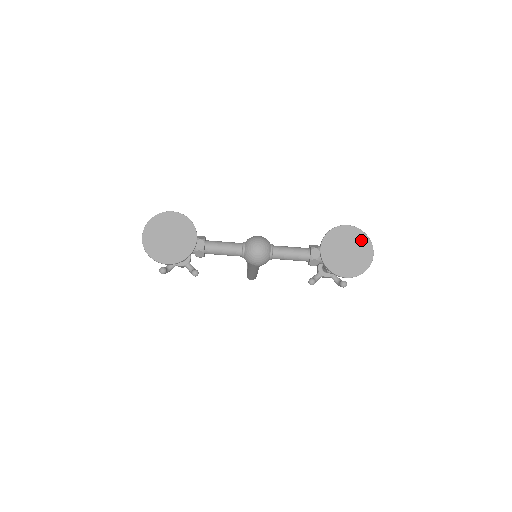
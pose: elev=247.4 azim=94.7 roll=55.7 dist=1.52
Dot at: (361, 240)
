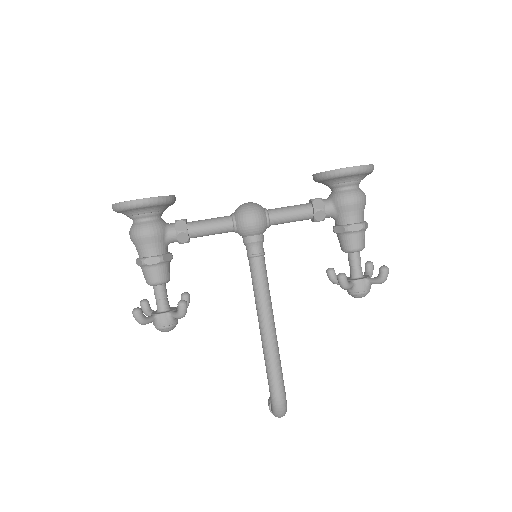
Dot at: occluded
